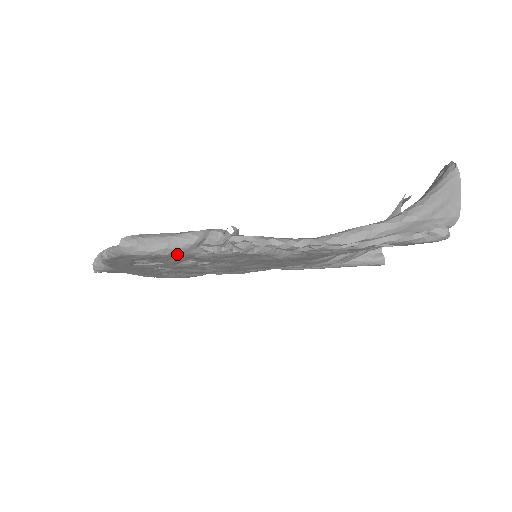
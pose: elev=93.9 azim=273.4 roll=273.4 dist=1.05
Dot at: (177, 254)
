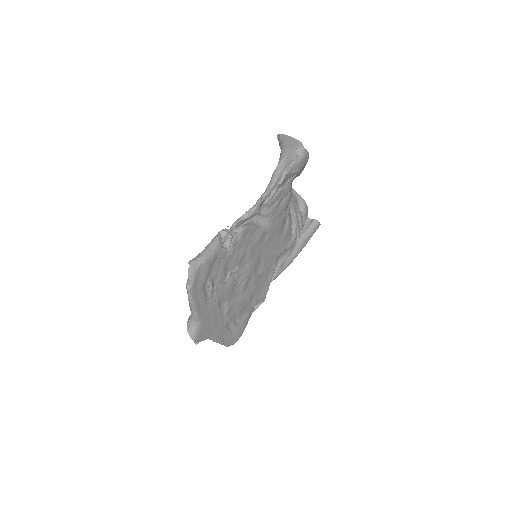
Dot at: (217, 254)
